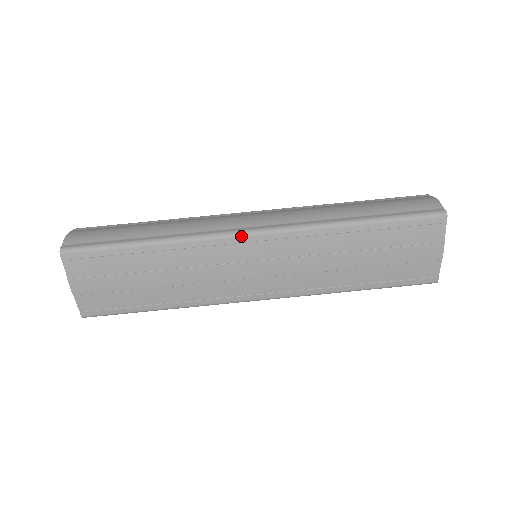
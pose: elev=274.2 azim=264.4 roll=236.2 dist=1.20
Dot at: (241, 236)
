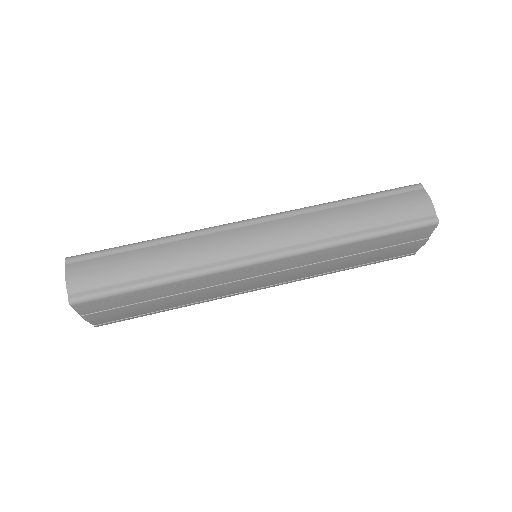
Dot at: (250, 265)
